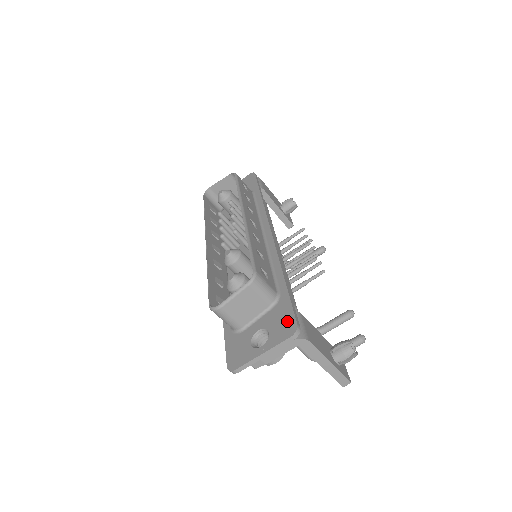
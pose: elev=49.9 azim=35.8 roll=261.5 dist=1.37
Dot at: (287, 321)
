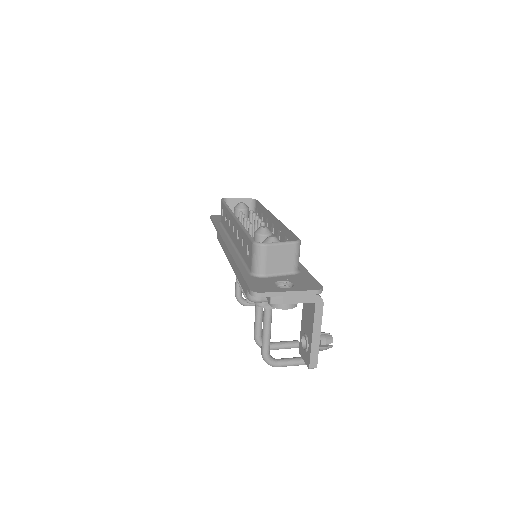
Dot at: (312, 283)
